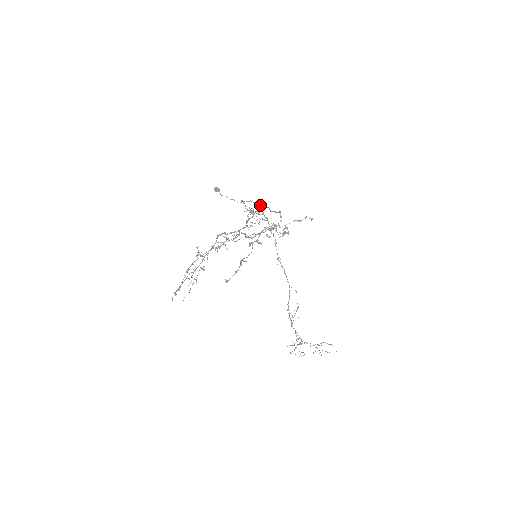
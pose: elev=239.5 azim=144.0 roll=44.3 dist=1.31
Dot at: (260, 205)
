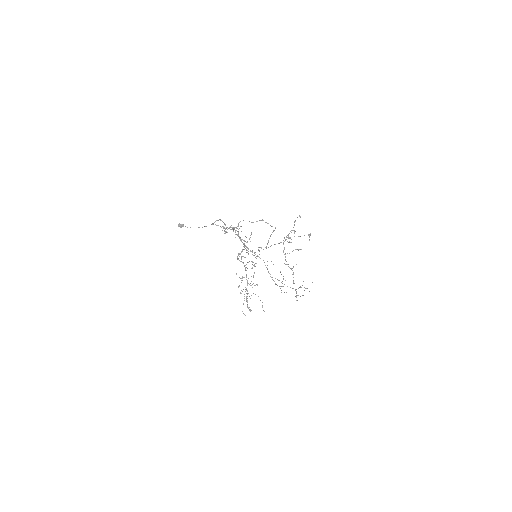
Dot at: (221, 220)
